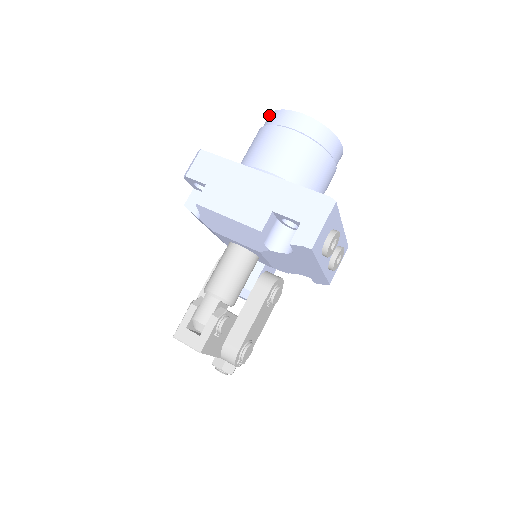
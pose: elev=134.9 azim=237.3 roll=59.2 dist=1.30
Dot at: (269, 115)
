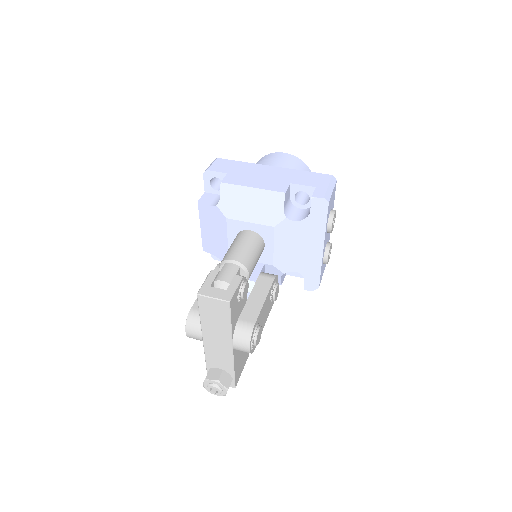
Dot at: (257, 162)
